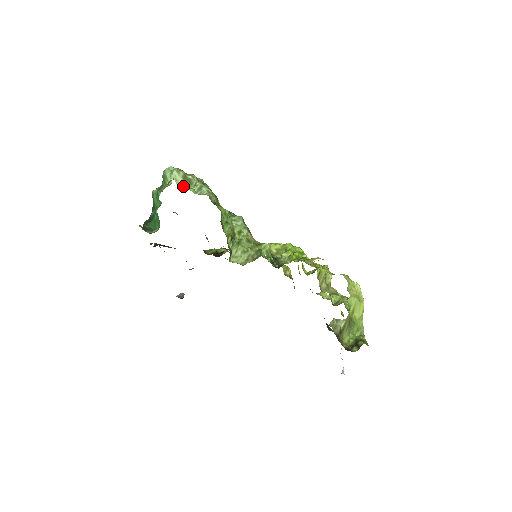
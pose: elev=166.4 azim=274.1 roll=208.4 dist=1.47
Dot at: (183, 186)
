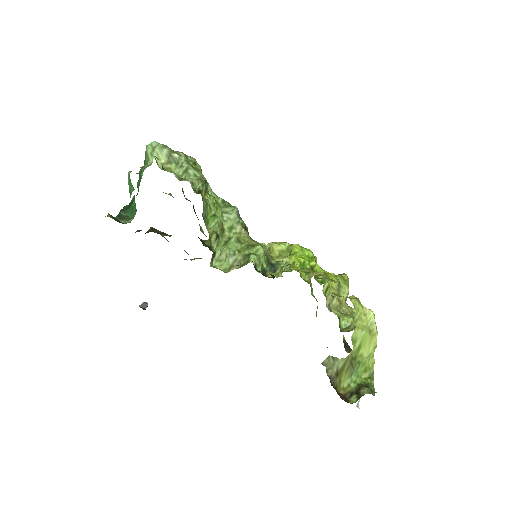
Dot at: (166, 167)
